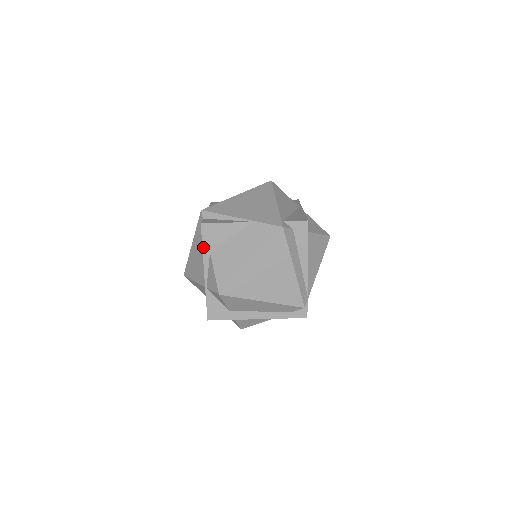
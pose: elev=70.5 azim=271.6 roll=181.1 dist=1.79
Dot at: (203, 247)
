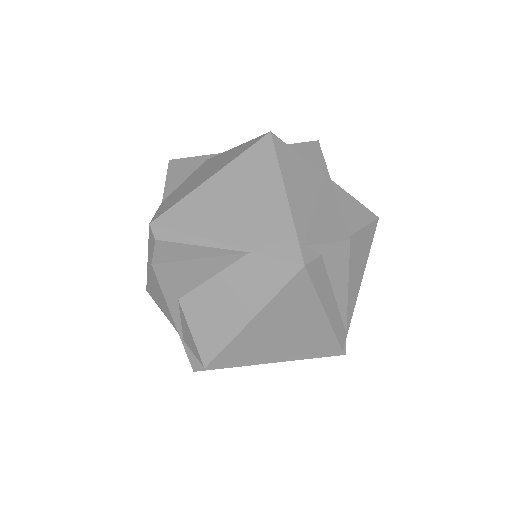
Dot at: (164, 294)
